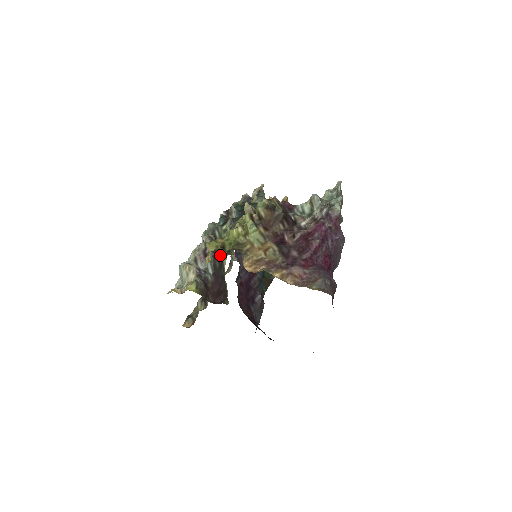
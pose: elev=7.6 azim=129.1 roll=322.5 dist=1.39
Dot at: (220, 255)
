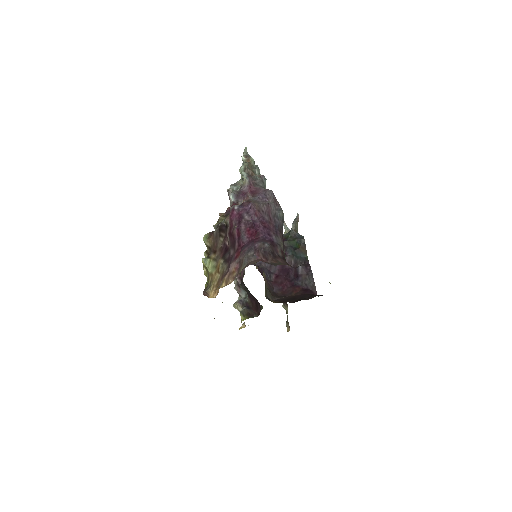
Dot at: (241, 279)
